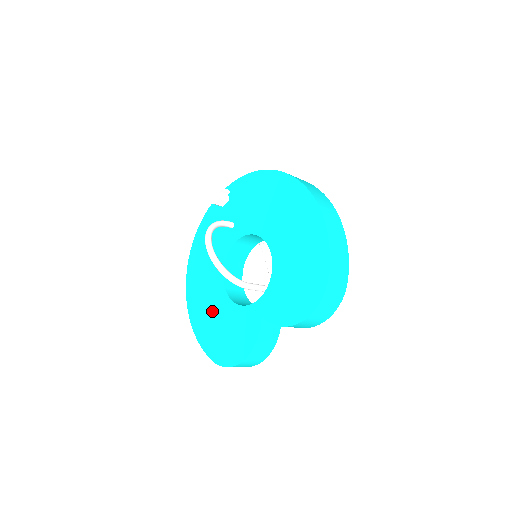
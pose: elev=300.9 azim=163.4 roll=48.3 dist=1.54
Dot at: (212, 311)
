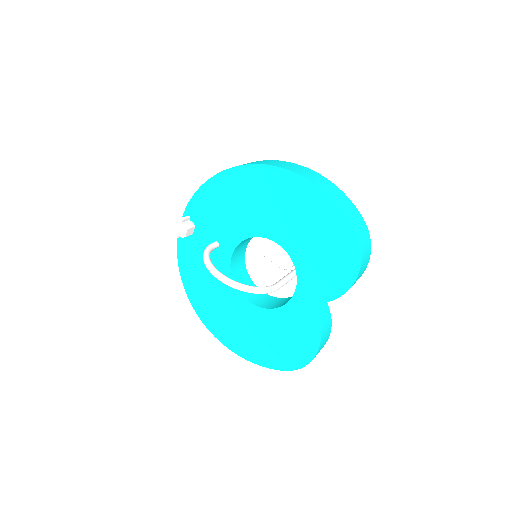
Dot at: (252, 330)
